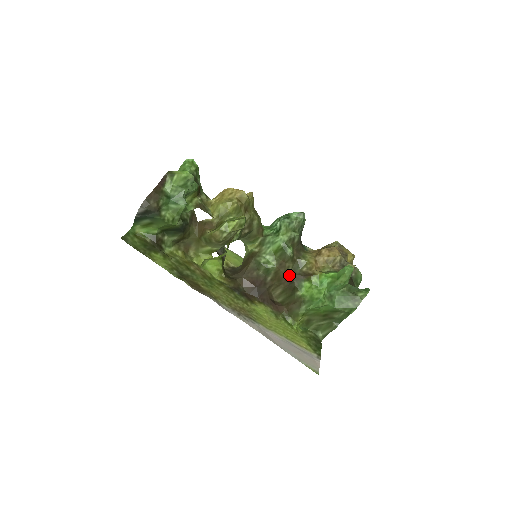
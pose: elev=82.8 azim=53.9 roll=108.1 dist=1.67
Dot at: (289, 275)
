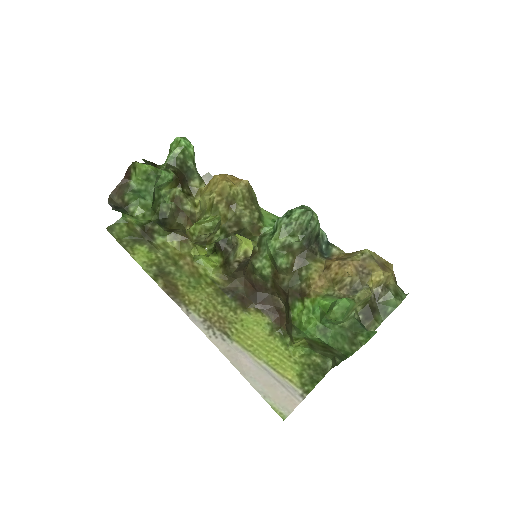
Dot at: (285, 288)
